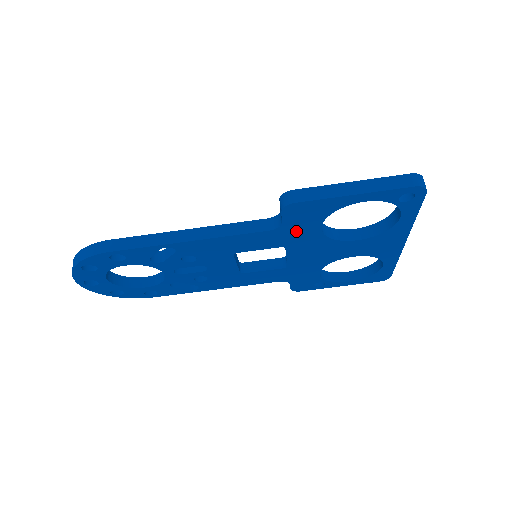
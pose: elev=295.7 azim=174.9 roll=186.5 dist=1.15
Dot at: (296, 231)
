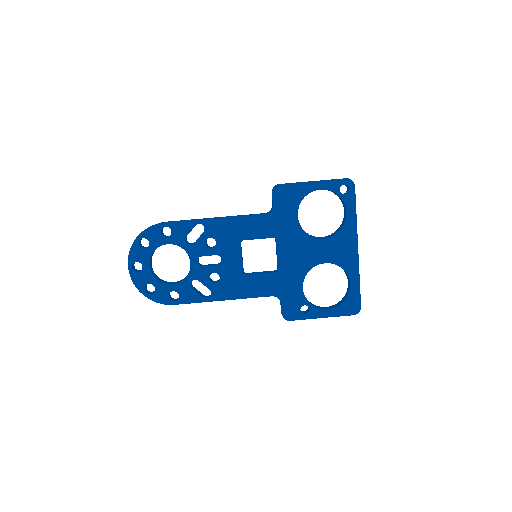
Dot at: (282, 218)
